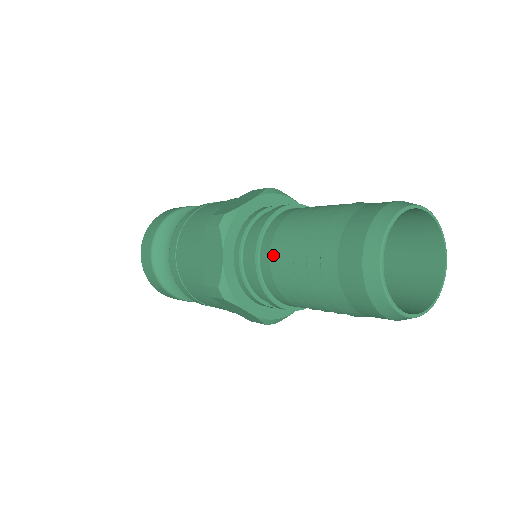
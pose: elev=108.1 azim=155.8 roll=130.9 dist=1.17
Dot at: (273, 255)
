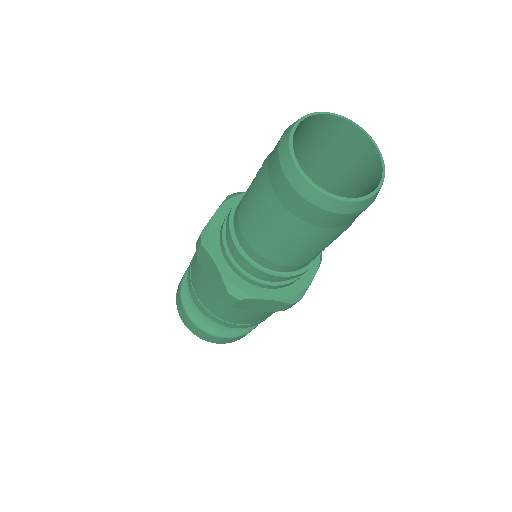
Dot at: occluded
